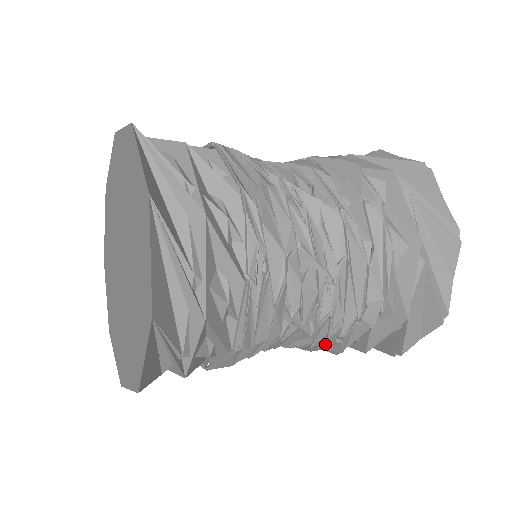
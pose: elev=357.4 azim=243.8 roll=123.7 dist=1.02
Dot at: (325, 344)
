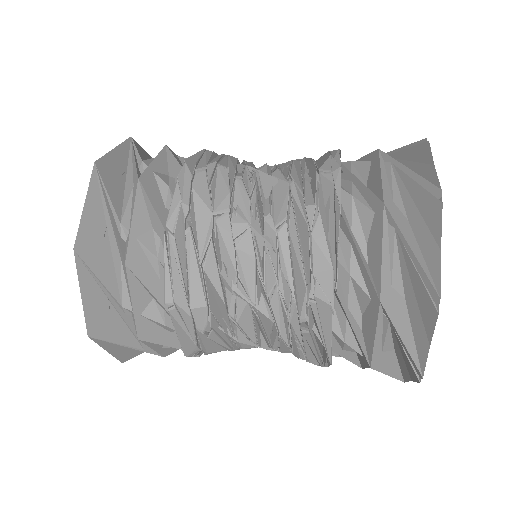
Dot at: (303, 341)
